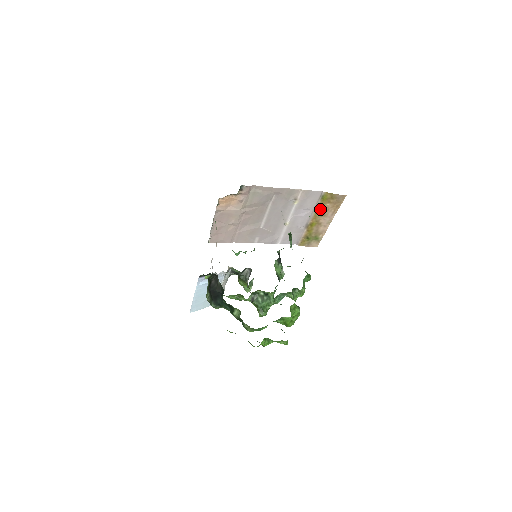
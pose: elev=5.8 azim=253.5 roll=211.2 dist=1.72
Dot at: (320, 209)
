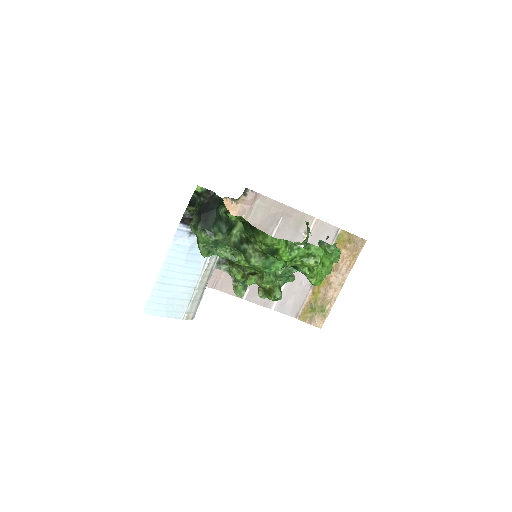
Dot at: occluded
